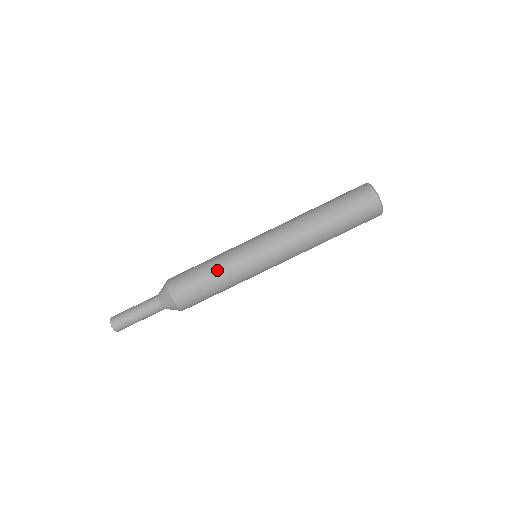
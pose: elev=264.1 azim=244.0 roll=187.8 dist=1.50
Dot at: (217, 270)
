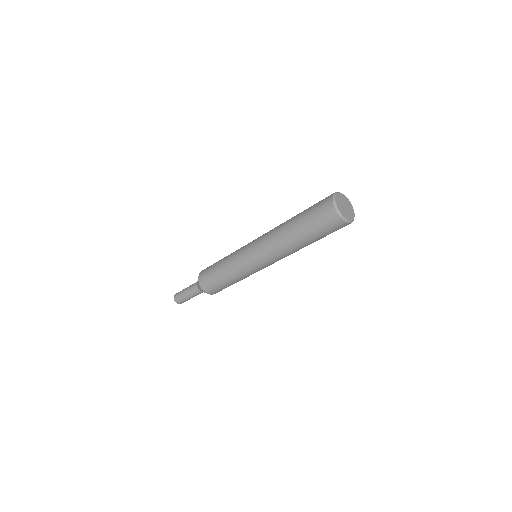
Dot at: occluded
